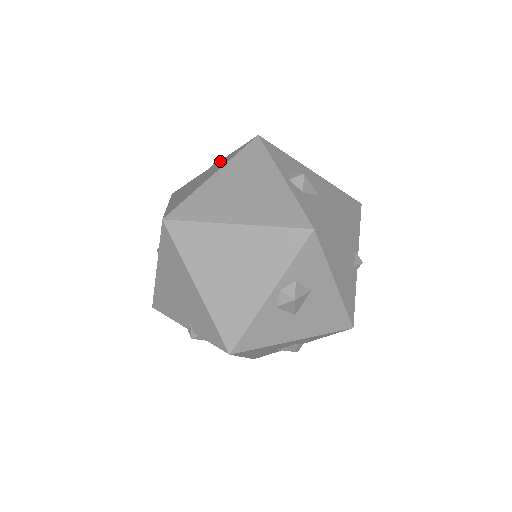
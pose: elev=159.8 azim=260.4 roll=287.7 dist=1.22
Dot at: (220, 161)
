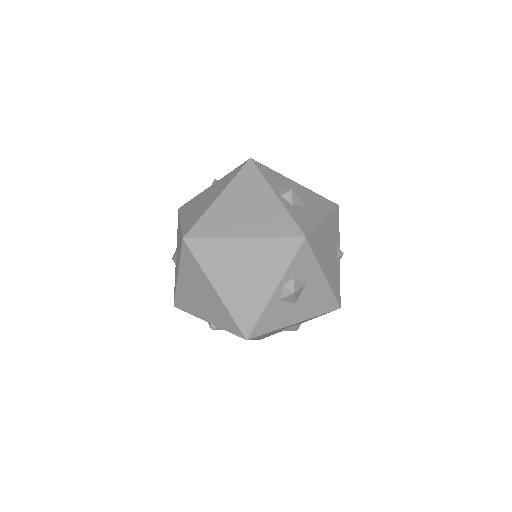
Dot at: (220, 180)
